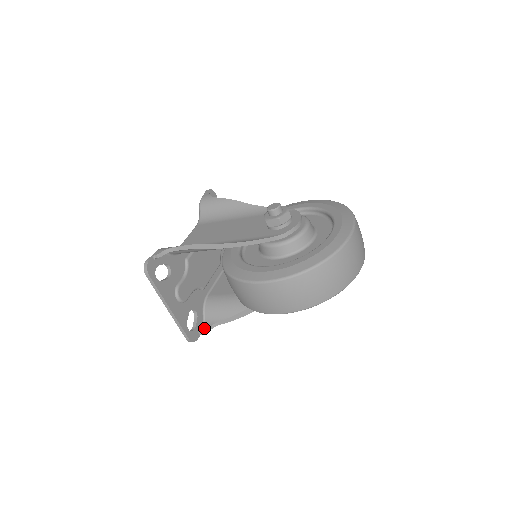
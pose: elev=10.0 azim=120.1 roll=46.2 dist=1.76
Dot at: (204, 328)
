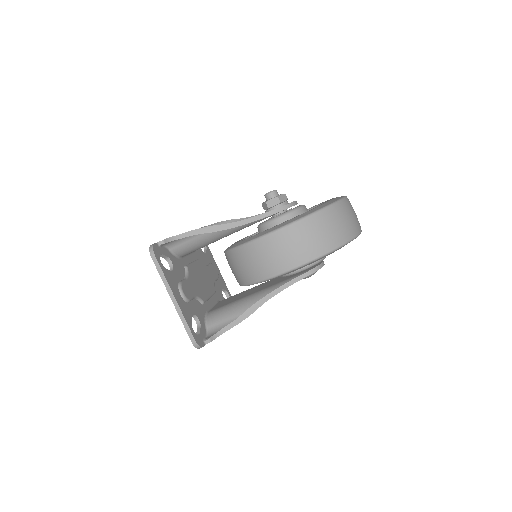
Dot at: (209, 337)
